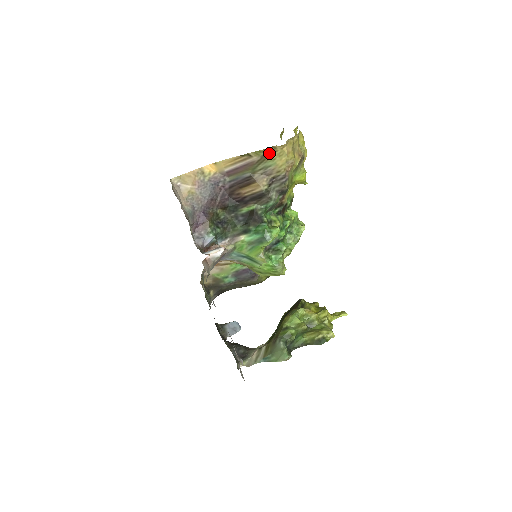
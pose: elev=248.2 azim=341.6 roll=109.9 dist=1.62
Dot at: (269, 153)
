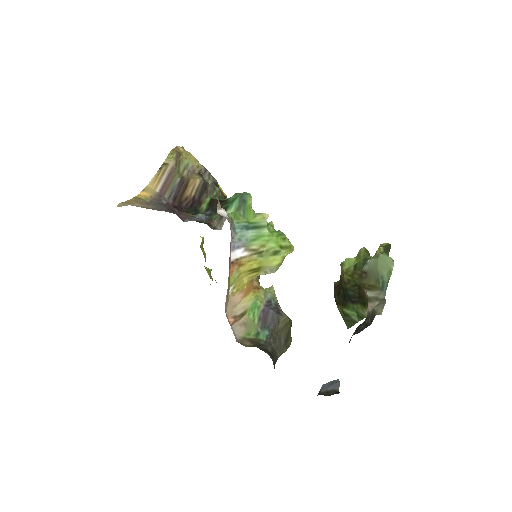
Dot at: (178, 153)
